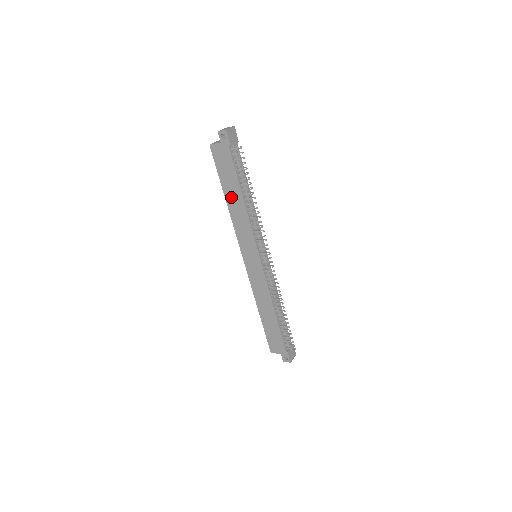
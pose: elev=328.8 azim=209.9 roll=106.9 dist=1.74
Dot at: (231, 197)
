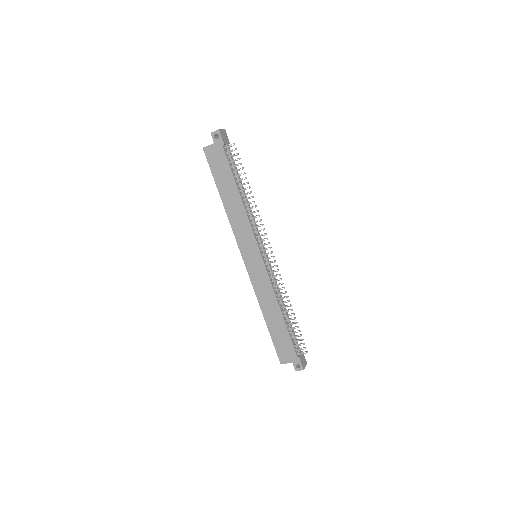
Dot at: (227, 196)
